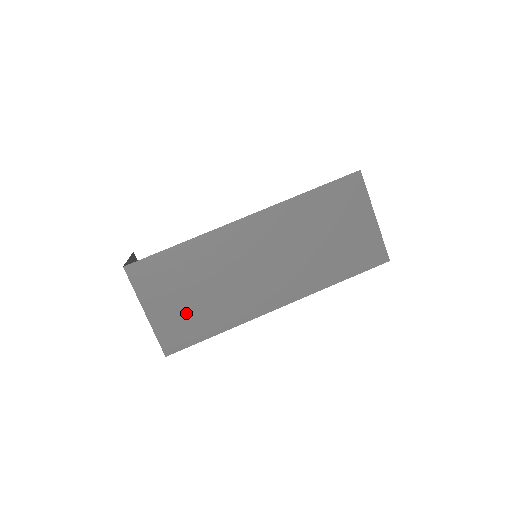
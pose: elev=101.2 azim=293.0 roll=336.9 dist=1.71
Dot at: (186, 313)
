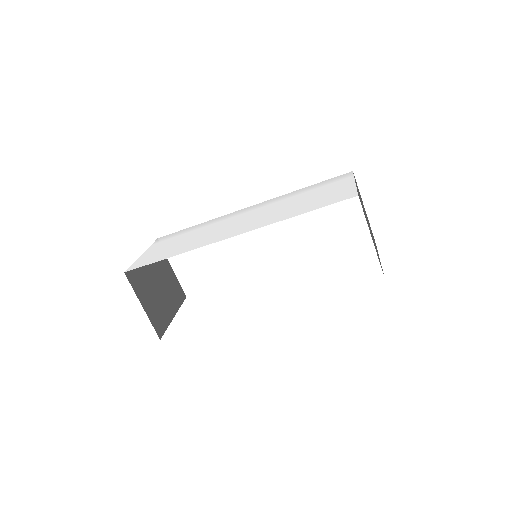
Dot at: occluded
